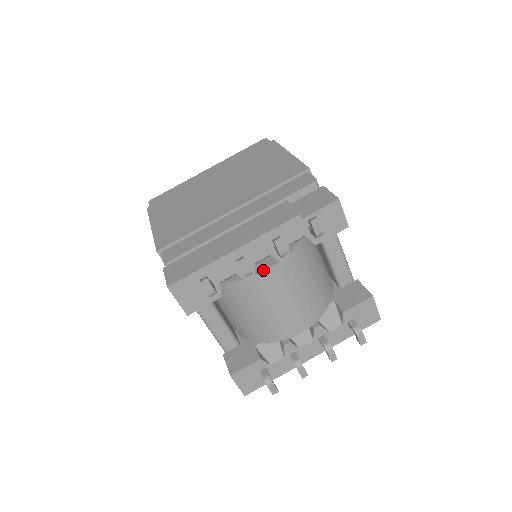
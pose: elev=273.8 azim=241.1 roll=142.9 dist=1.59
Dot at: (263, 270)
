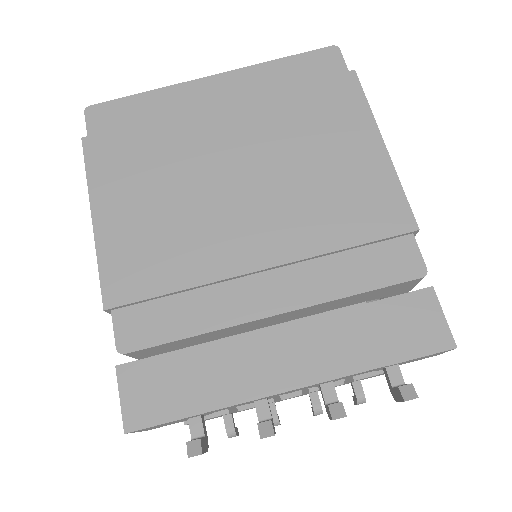
Dot at: occluded
